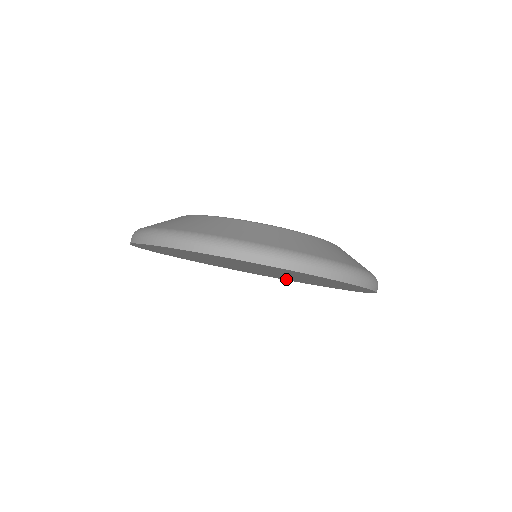
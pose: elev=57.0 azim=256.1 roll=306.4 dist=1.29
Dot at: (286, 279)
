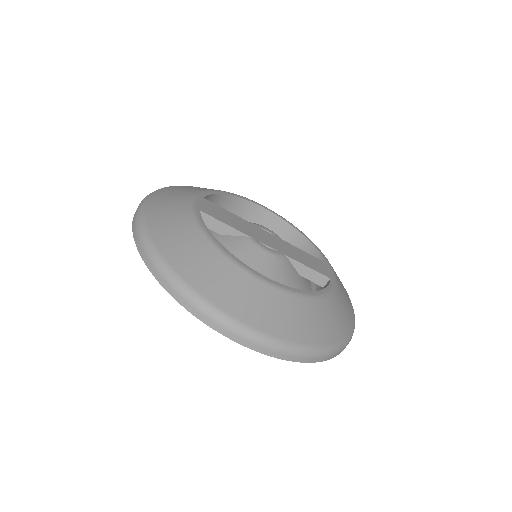
Dot at: occluded
